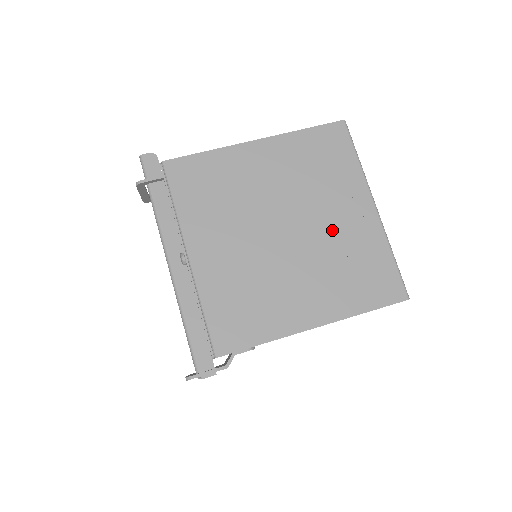
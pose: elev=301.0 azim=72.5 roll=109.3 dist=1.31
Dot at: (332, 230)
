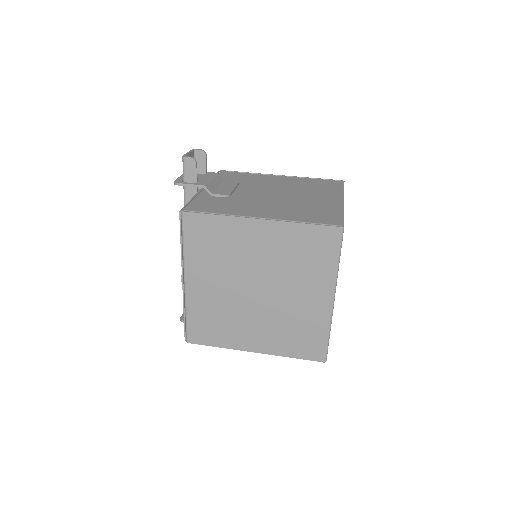
Dot at: (291, 303)
